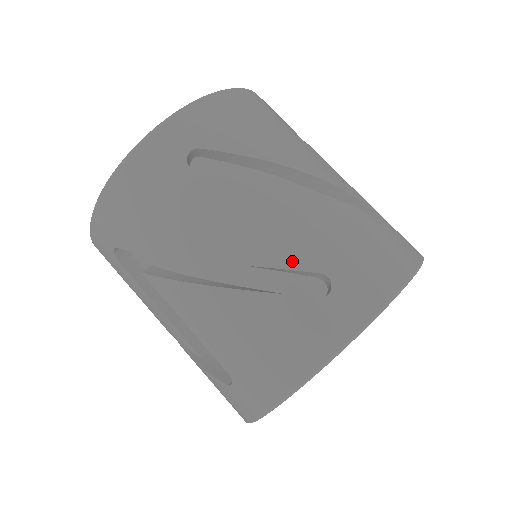
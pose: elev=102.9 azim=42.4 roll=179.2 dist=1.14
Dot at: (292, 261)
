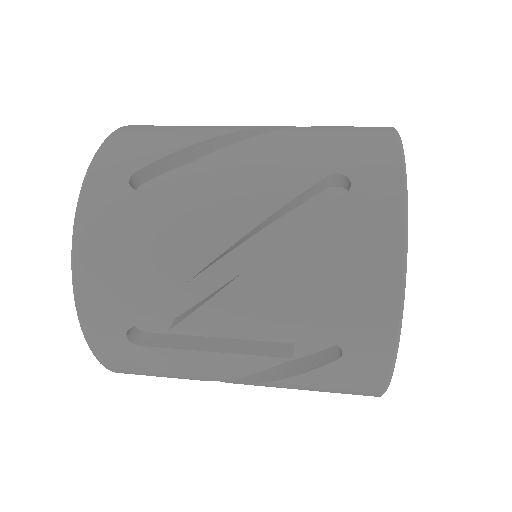
Dot at: (296, 186)
